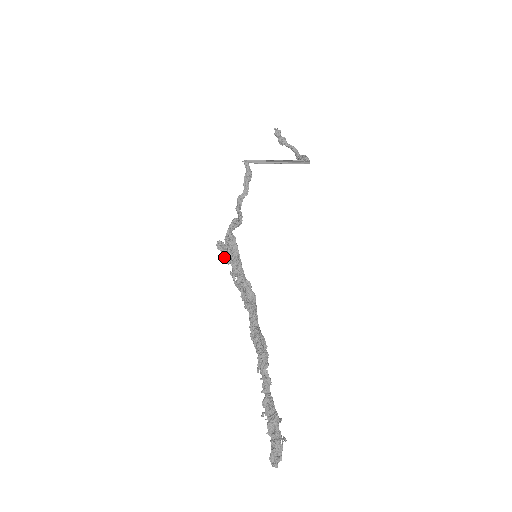
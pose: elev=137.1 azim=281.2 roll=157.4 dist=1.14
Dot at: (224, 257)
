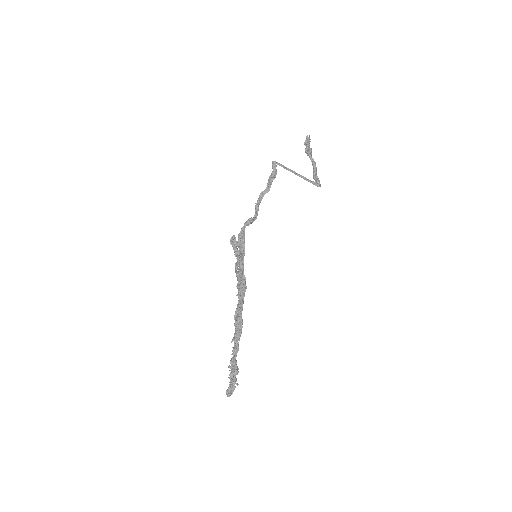
Dot at: (234, 250)
